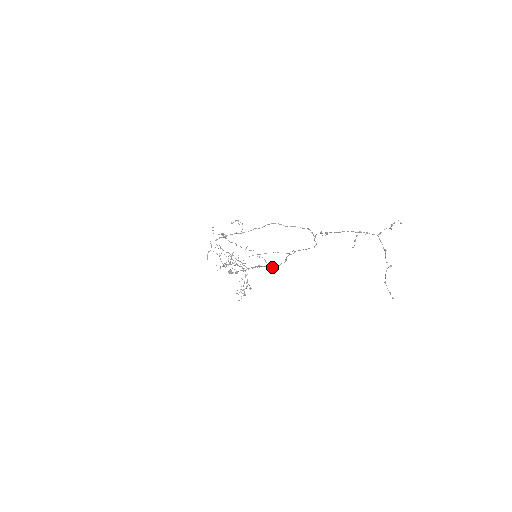
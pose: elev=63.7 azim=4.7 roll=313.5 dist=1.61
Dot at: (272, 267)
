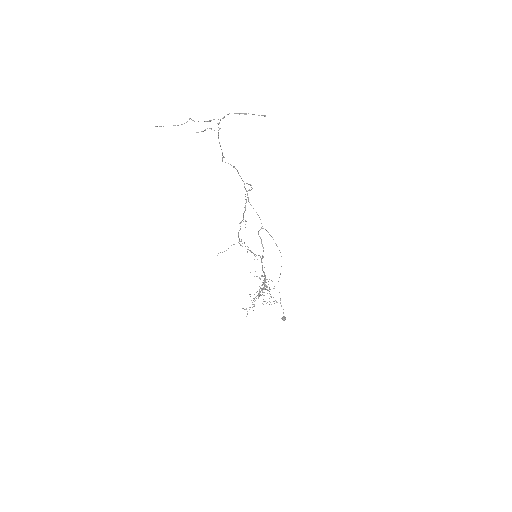
Dot at: occluded
